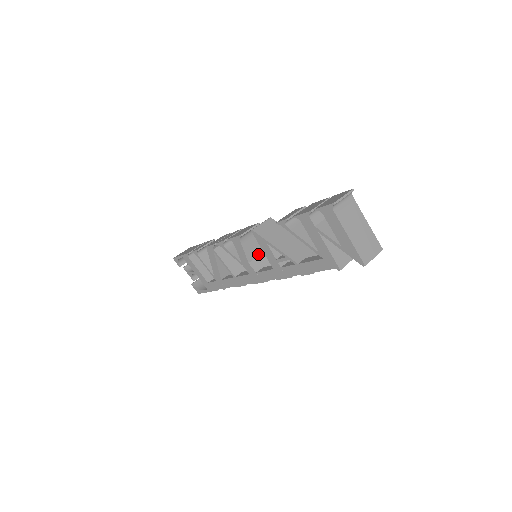
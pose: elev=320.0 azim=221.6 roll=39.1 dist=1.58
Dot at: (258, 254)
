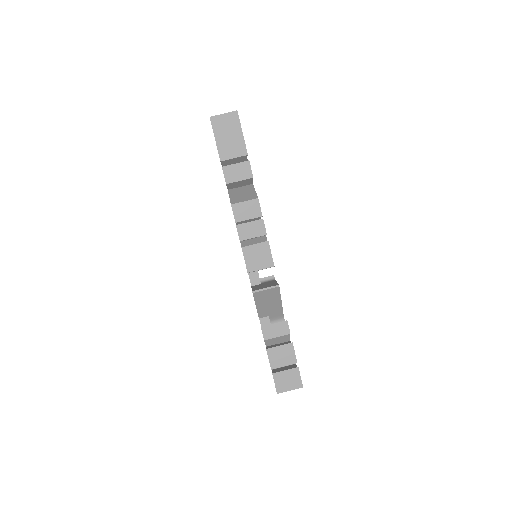
Dot at: occluded
